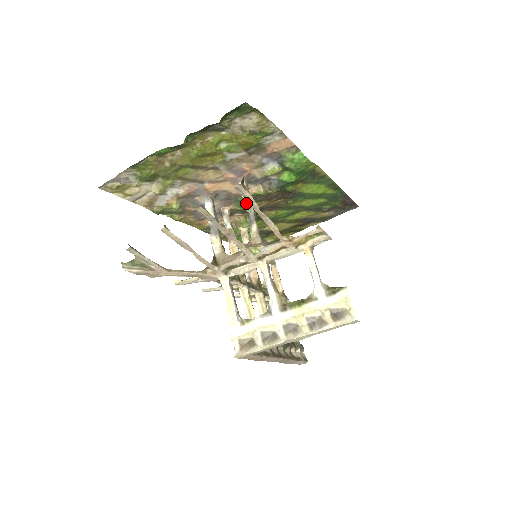
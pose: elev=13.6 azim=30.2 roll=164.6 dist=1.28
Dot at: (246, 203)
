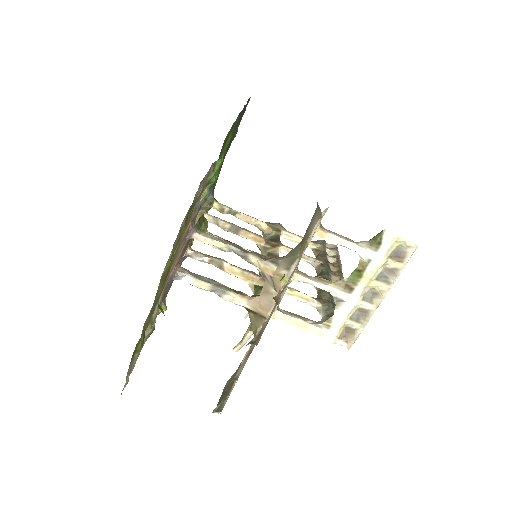
Dot at: (220, 248)
